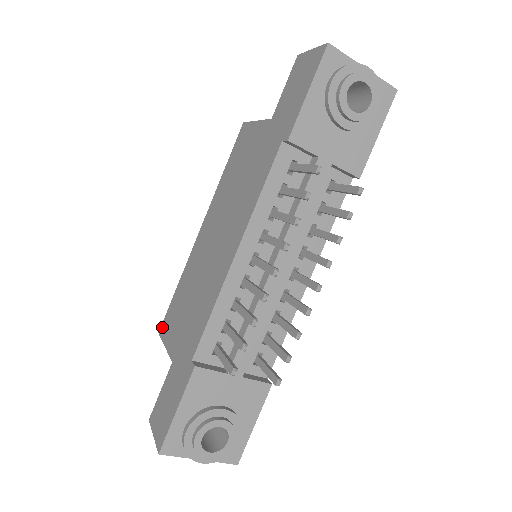
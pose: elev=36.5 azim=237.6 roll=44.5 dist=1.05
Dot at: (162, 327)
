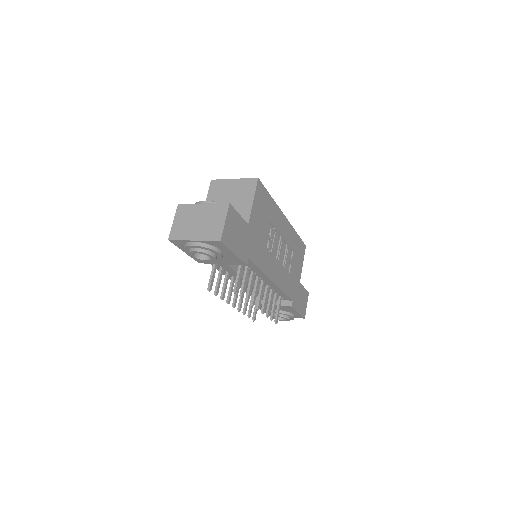
Dot at: occluded
